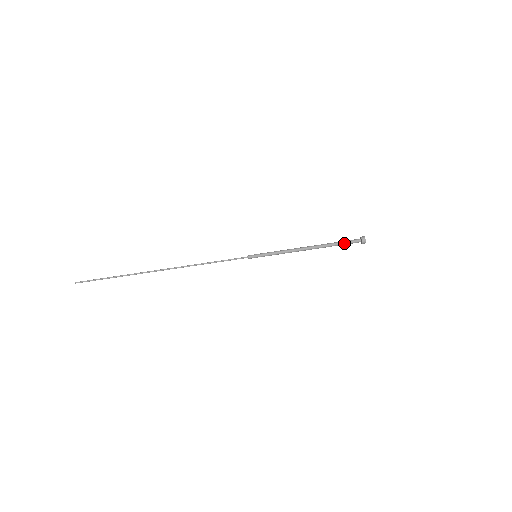
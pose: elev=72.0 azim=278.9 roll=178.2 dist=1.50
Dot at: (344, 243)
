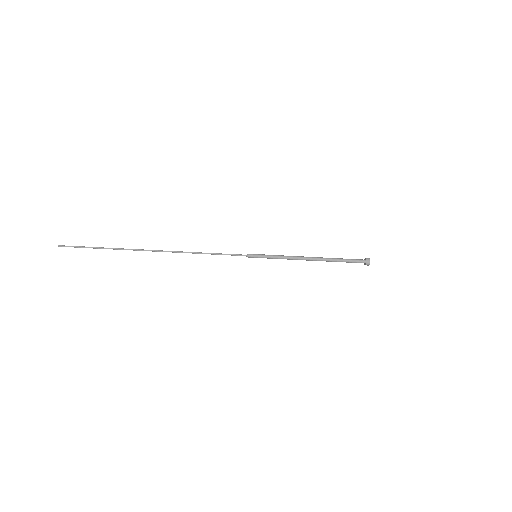
Dot at: (348, 262)
